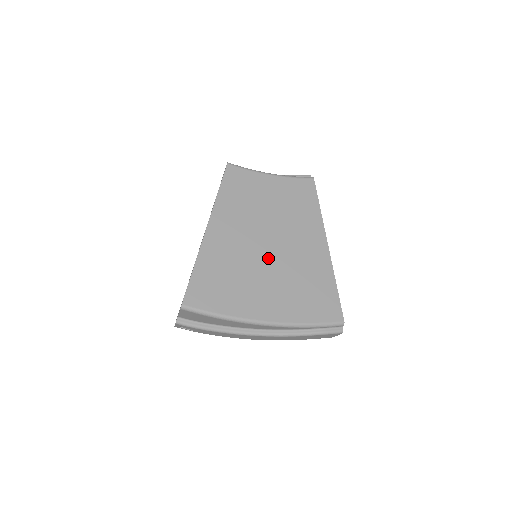
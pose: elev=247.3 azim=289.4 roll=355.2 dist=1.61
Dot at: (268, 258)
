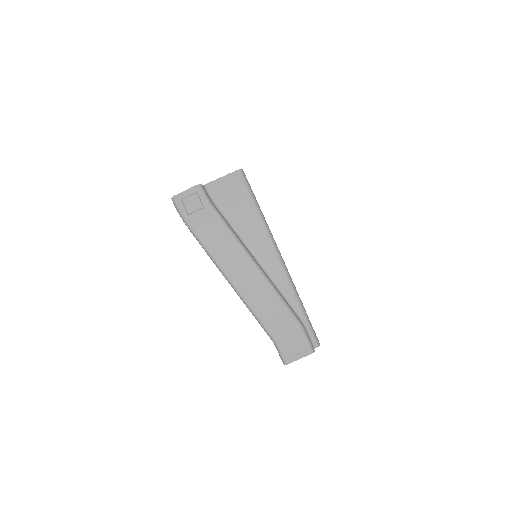
Dot at: occluded
